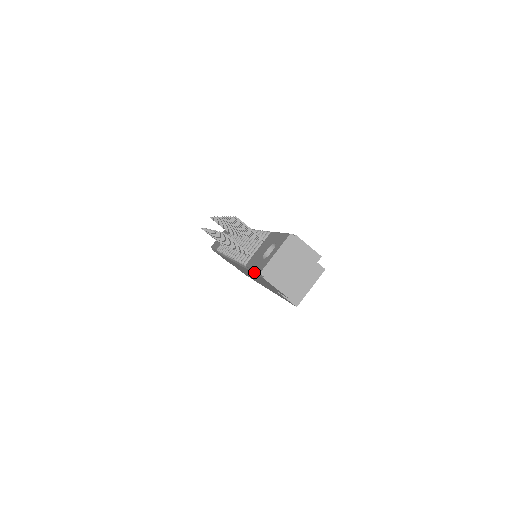
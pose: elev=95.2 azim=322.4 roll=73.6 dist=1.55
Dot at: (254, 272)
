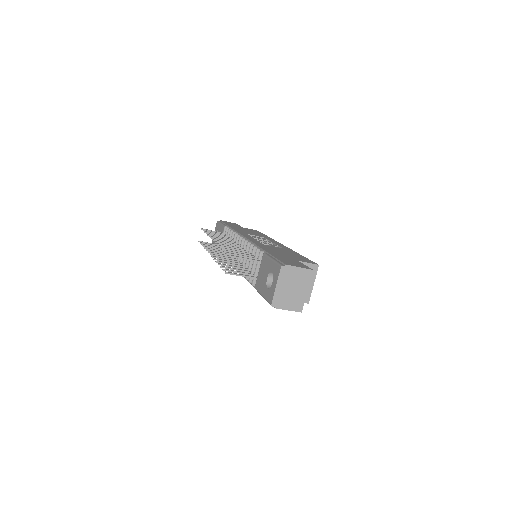
Dot at: occluded
